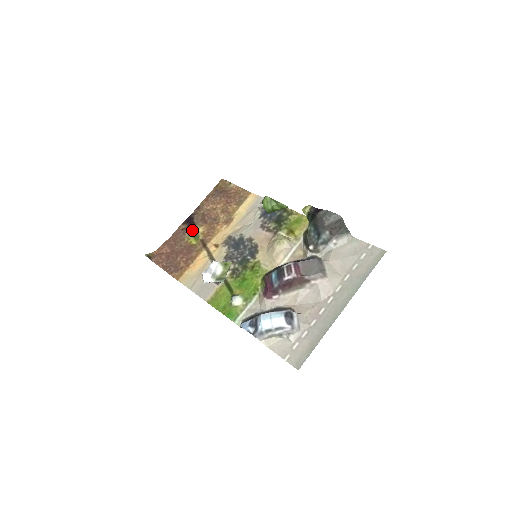
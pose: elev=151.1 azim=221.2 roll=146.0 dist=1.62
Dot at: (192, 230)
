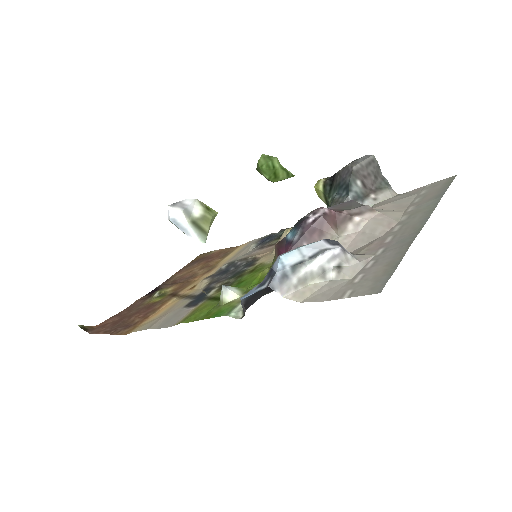
Dot at: (156, 291)
